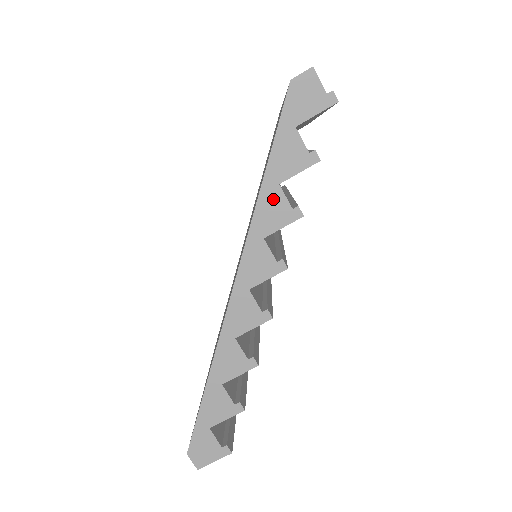
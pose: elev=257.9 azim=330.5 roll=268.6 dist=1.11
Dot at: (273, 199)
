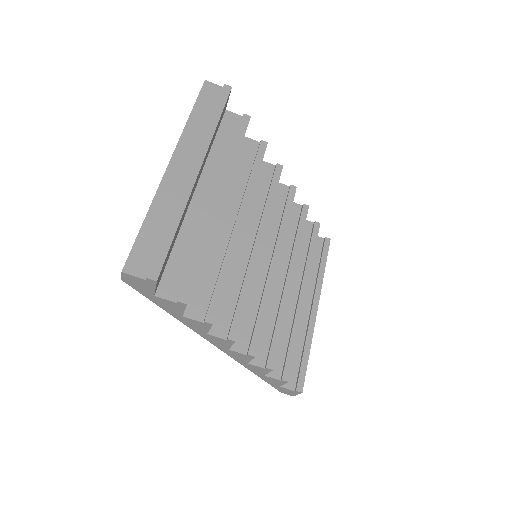
Dot at: (188, 321)
